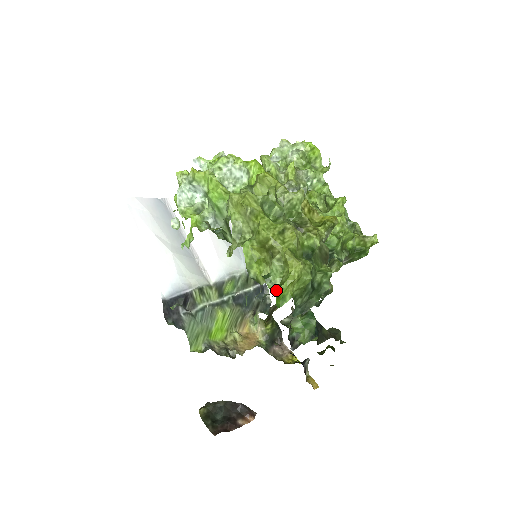
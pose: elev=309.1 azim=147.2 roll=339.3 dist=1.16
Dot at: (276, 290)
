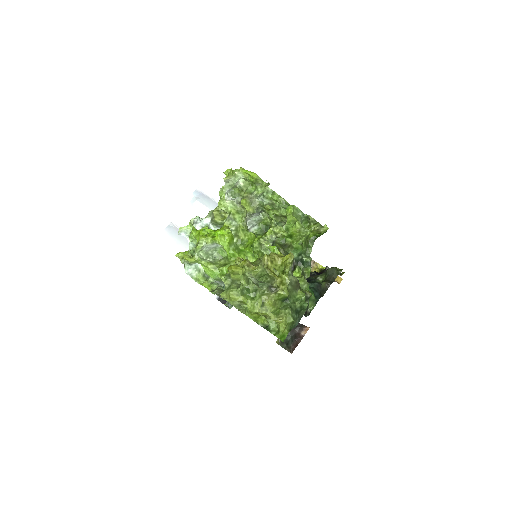
Dot at: (277, 337)
